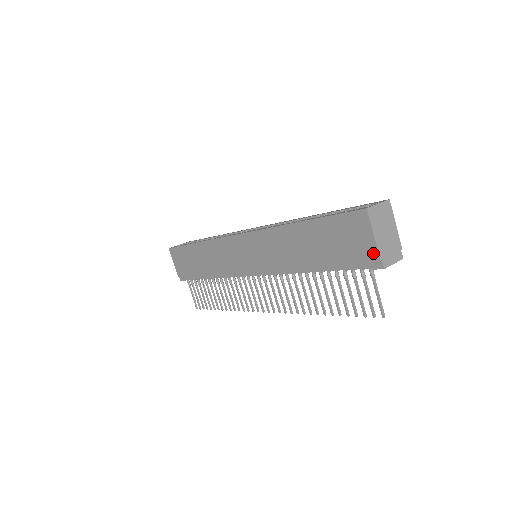
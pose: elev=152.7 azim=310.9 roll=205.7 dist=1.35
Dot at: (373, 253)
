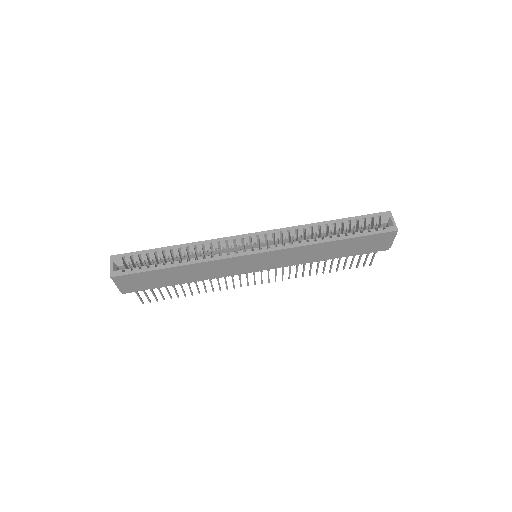
Dot at: (388, 246)
